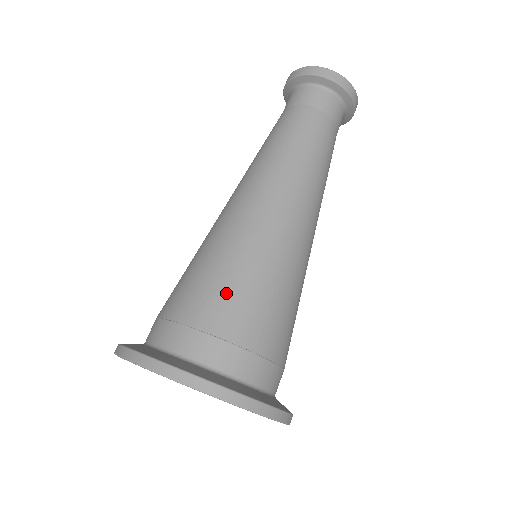
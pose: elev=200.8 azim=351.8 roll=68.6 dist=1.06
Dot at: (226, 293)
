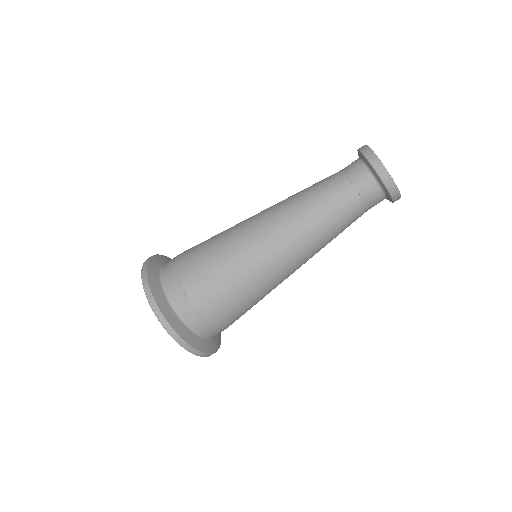
Dot at: (198, 253)
